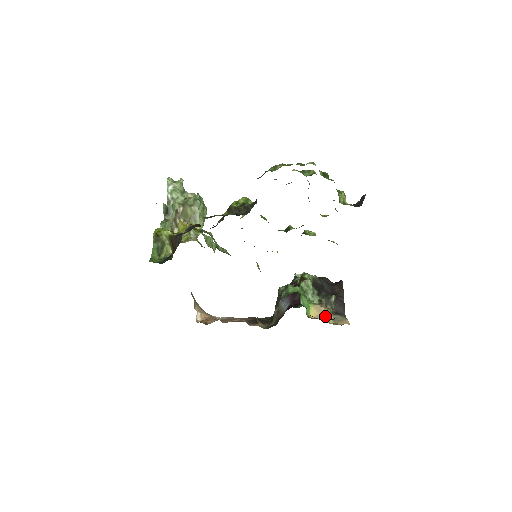
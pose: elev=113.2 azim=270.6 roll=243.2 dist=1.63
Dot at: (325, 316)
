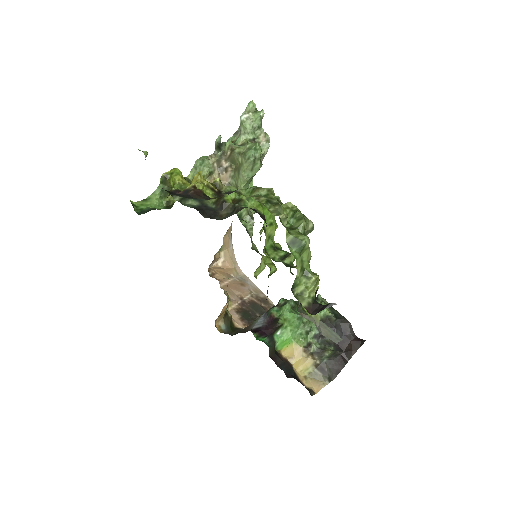
Dot at: (303, 363)
